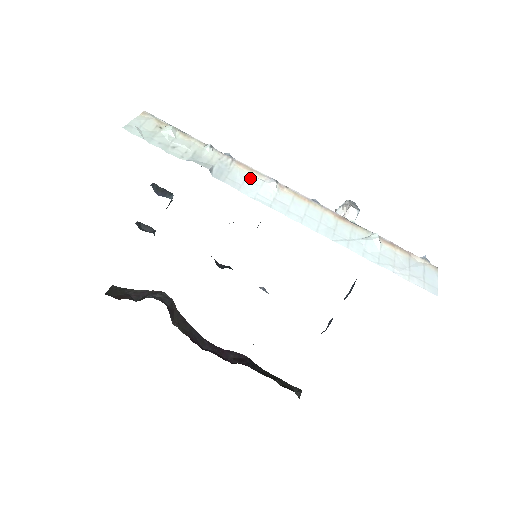
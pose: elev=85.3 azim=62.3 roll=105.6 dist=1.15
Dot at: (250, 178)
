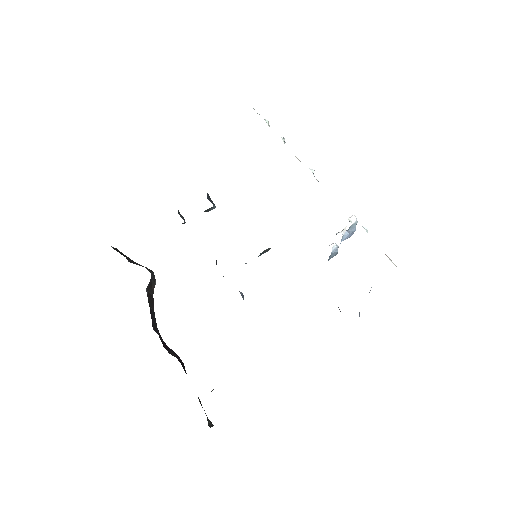
Dot at: occluded
